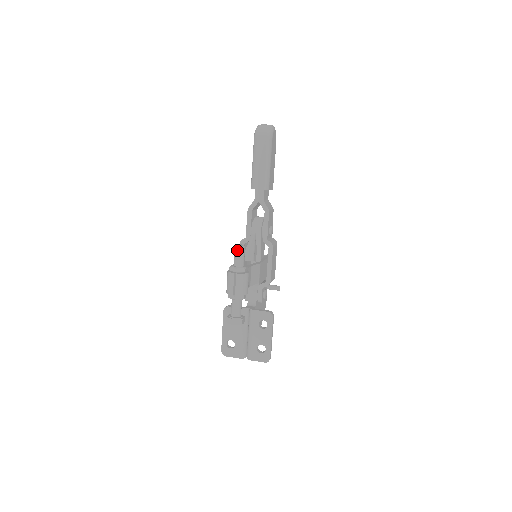
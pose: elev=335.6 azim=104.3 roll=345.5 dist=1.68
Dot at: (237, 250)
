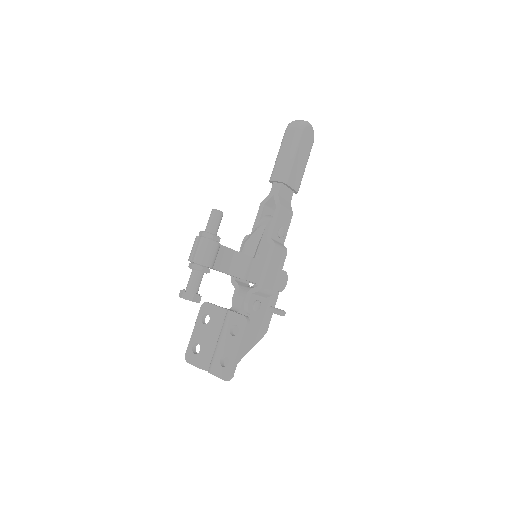
Dot at: (212, 213)
